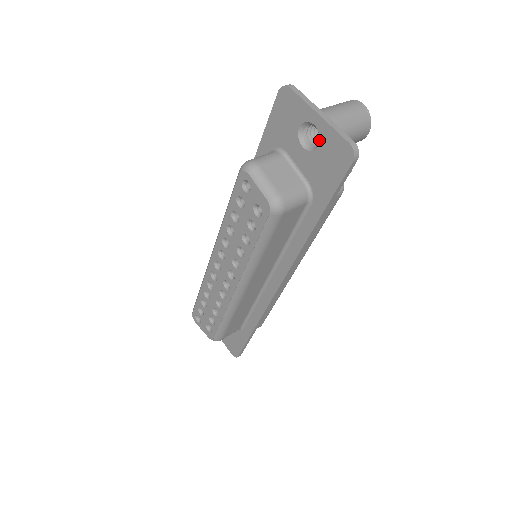
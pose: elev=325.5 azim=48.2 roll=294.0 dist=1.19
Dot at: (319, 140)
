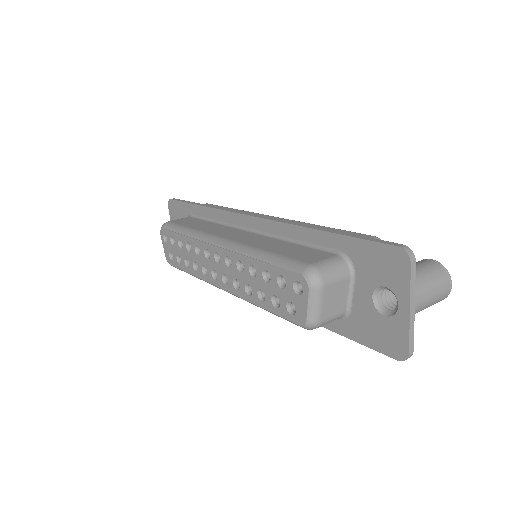
Dot at: (390, 315)
